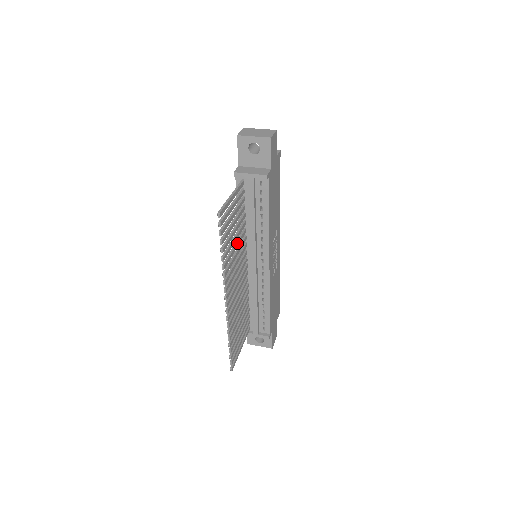
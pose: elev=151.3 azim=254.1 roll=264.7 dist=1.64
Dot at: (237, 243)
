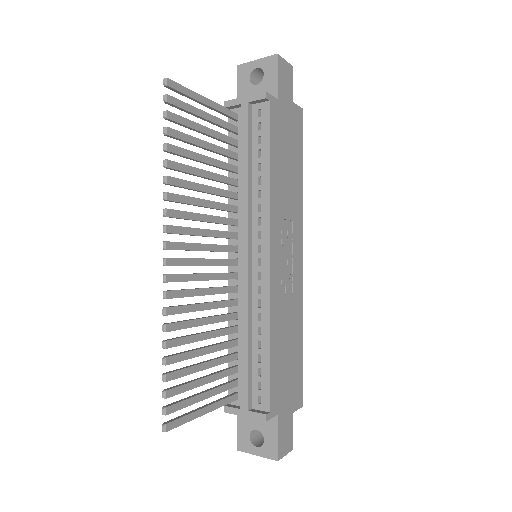
Dot at: (211, 187)
